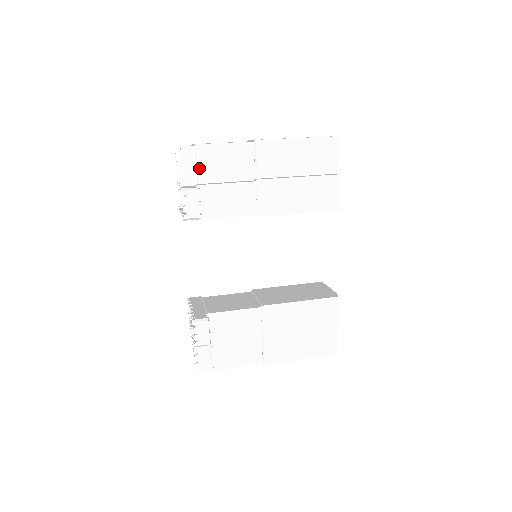
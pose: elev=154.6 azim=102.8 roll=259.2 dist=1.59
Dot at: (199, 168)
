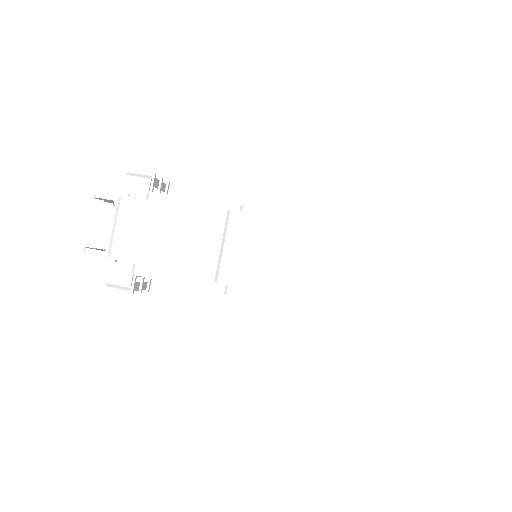
Dot at: occluded
